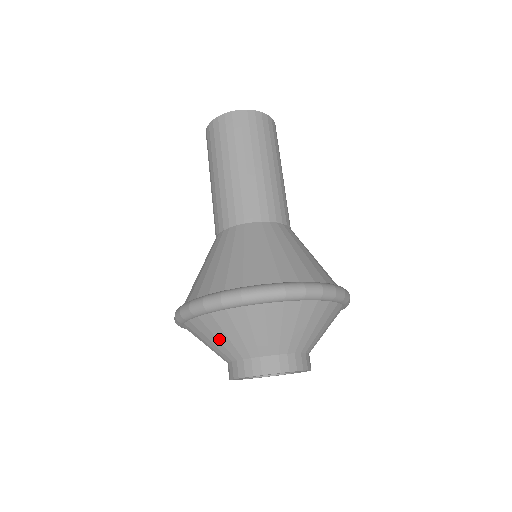
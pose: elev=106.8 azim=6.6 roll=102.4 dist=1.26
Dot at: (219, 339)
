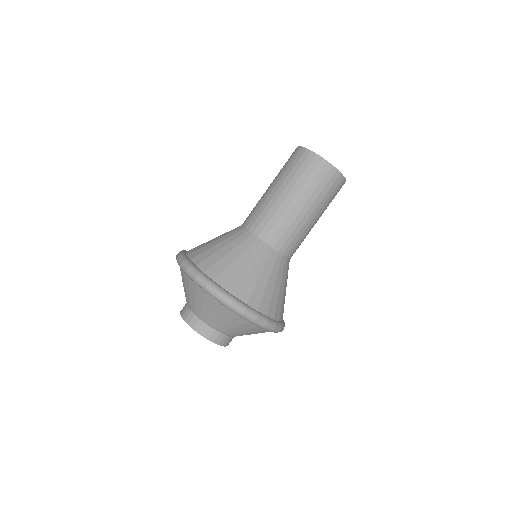
Dot at: (186, 290)
